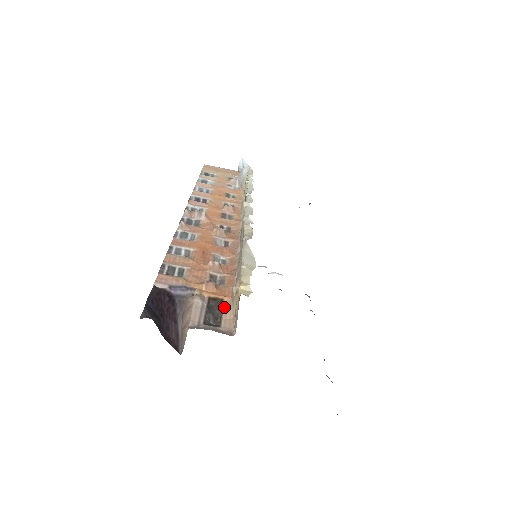
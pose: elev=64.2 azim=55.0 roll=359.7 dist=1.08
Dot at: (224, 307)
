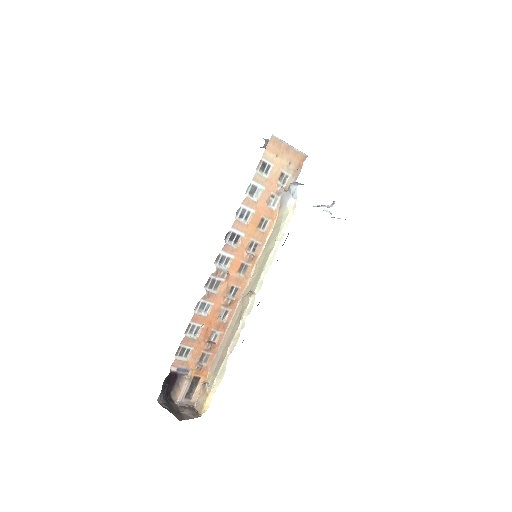
Dot at: (198, 384)
